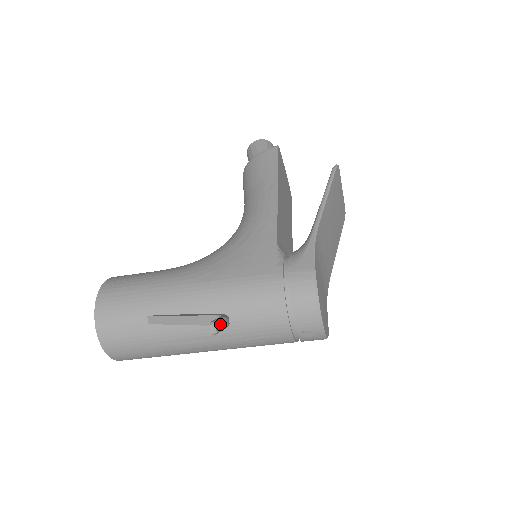
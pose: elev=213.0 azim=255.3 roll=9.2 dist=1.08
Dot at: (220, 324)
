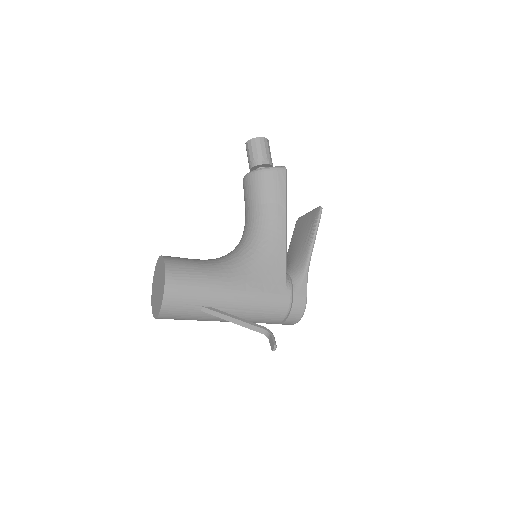
Dot at: (275, 343)
